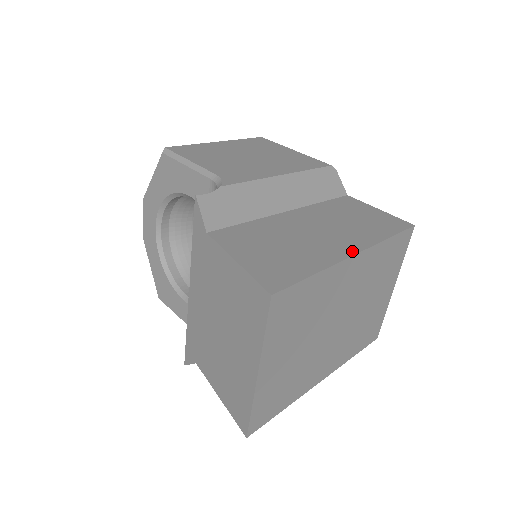
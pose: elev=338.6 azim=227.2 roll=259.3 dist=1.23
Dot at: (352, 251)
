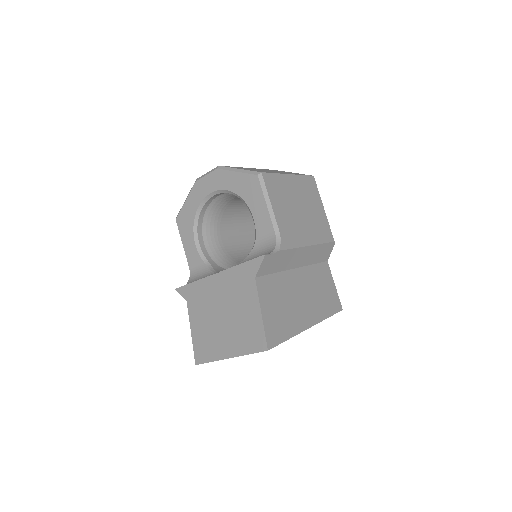
Dot at: (309, 325)
